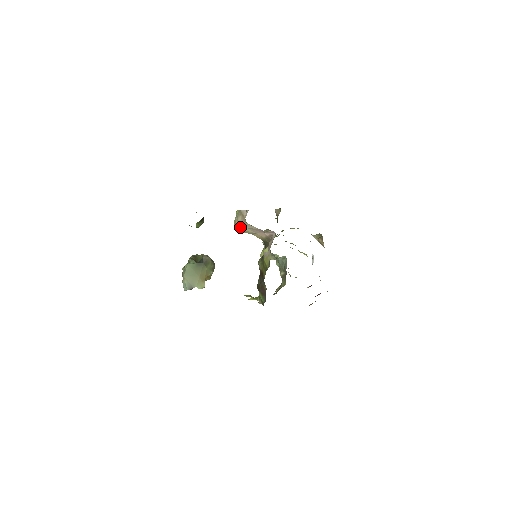
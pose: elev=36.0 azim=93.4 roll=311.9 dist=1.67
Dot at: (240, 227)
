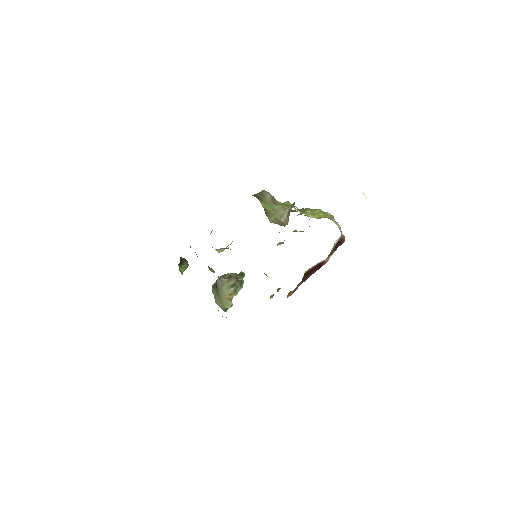
Dot at: occluded
